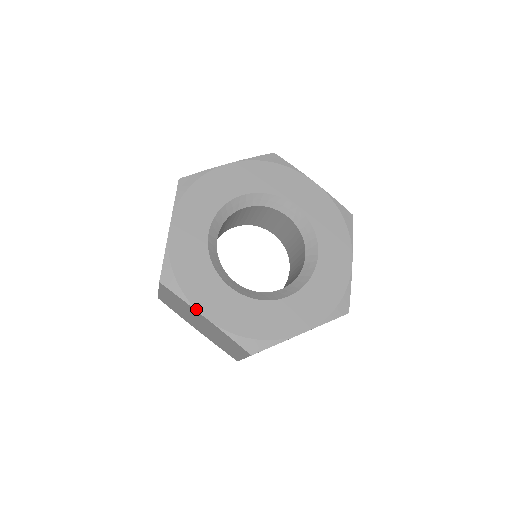
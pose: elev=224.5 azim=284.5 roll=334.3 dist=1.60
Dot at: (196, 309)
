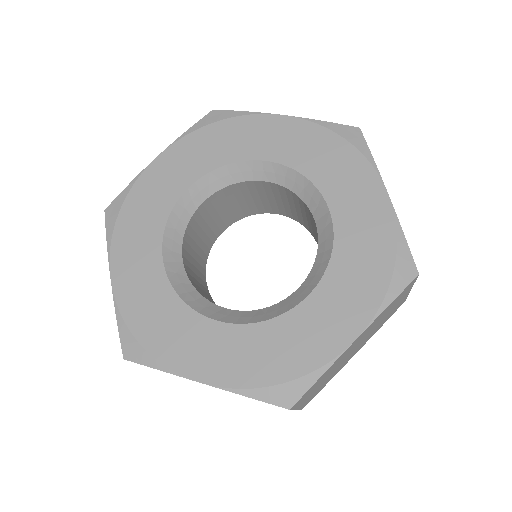
Dot at: (182, 376)
